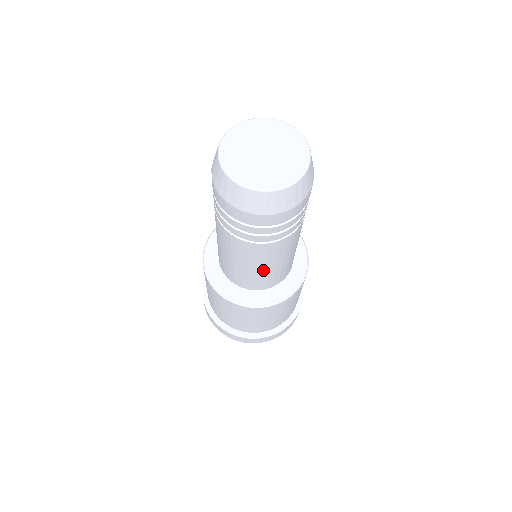
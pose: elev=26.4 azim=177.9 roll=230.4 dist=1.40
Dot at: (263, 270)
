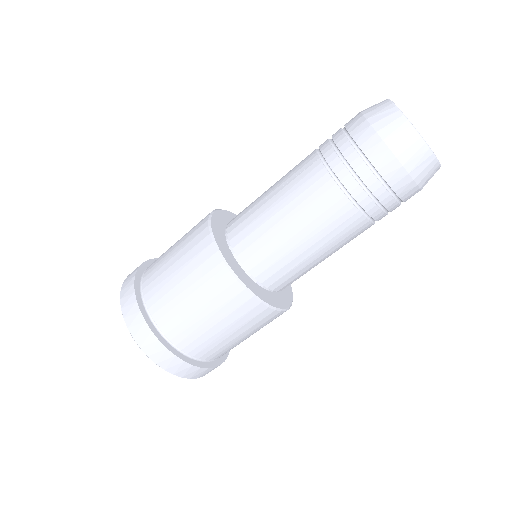
Dot at: (308, 253)
